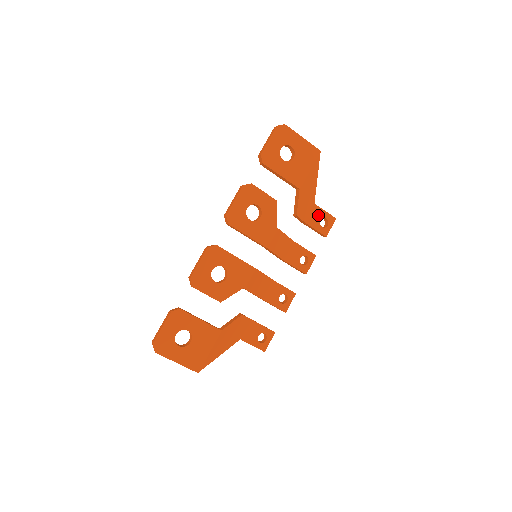
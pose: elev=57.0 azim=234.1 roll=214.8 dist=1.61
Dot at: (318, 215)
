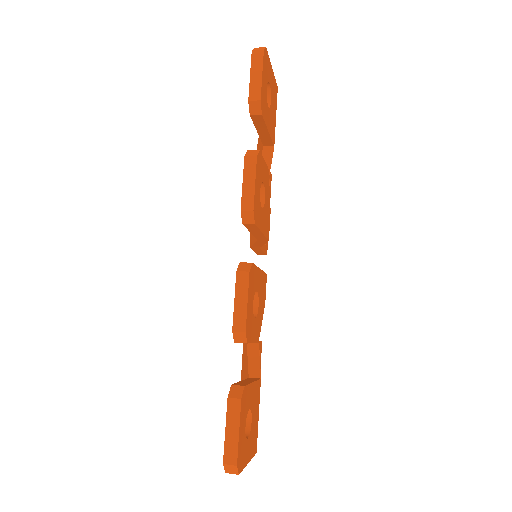
Dot at: occluded
